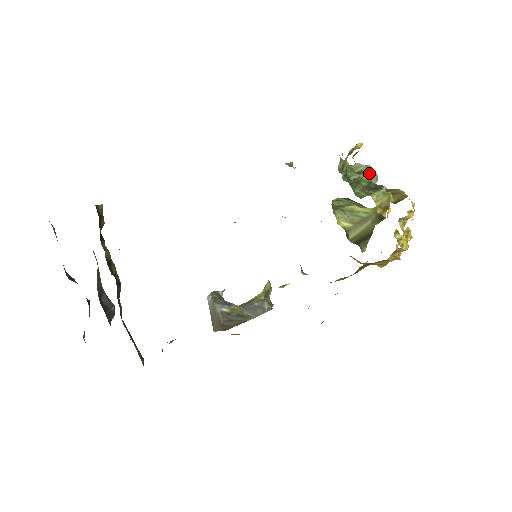
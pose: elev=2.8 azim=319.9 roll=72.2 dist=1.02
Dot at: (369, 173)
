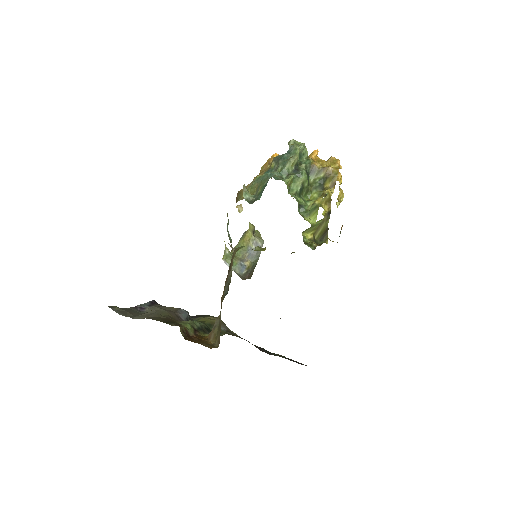
Dot at: (299, 151)
